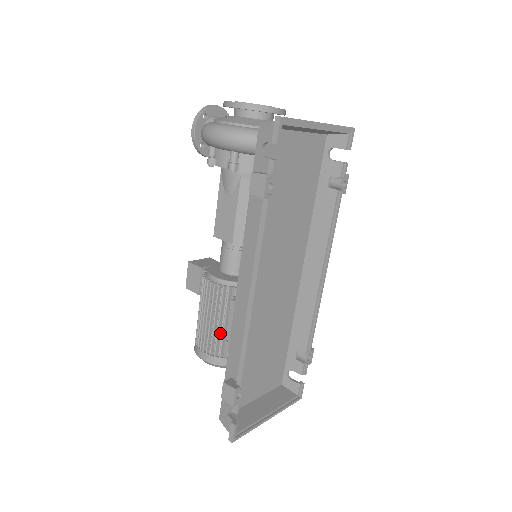
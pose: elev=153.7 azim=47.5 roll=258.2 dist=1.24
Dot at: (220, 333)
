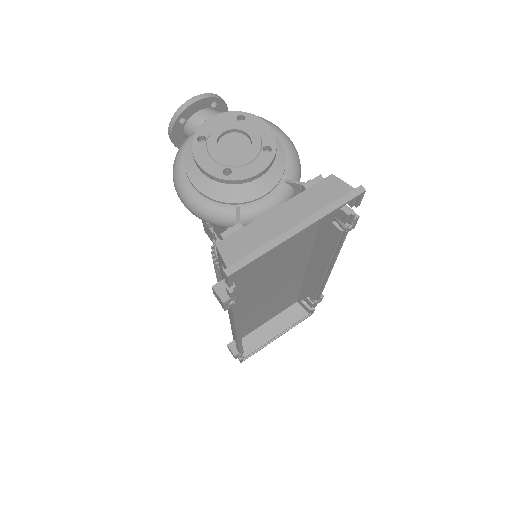
Dot at: occluded
